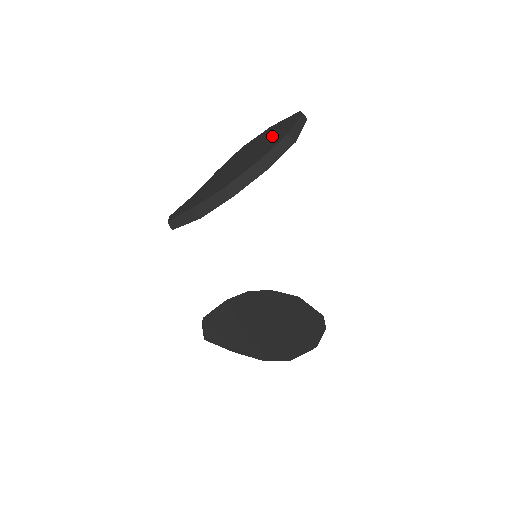
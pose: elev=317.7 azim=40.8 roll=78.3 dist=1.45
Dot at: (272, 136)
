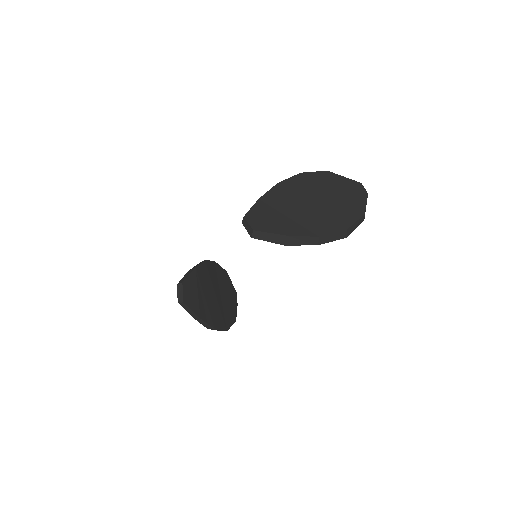
Dot at: (343, 196)
